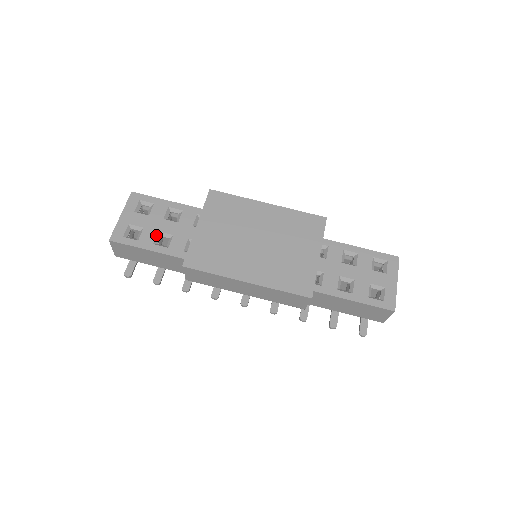
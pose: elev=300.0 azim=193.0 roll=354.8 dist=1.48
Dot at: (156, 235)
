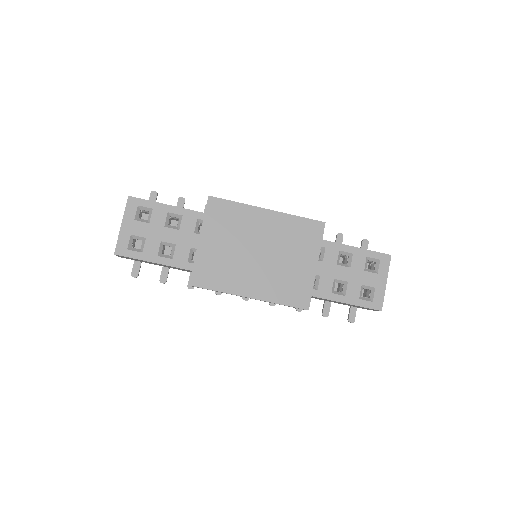
Dot at: (159, 246)
